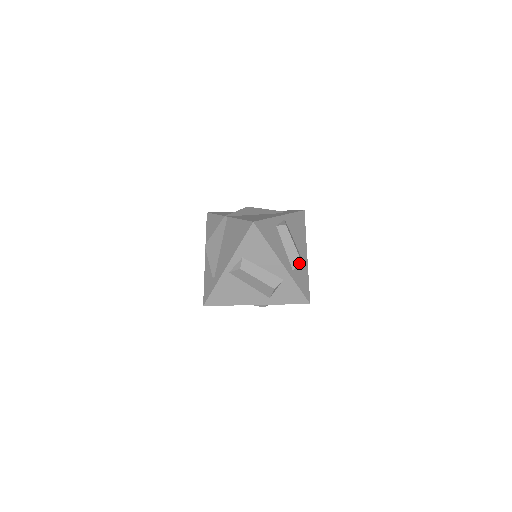
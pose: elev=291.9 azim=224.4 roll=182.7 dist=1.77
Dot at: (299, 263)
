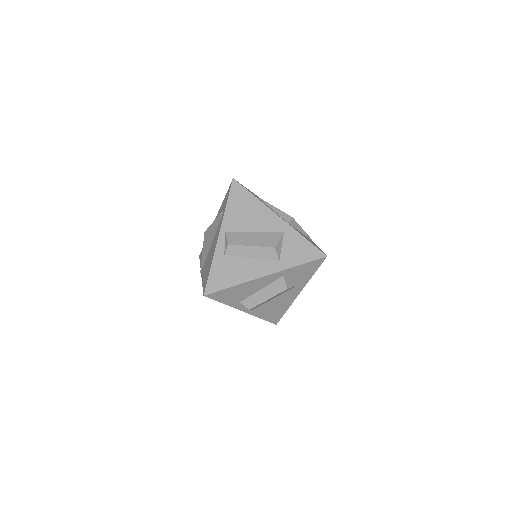
Dot at: (275, 251)
